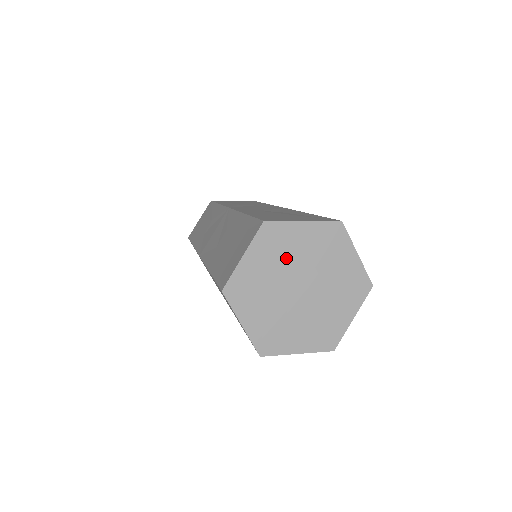
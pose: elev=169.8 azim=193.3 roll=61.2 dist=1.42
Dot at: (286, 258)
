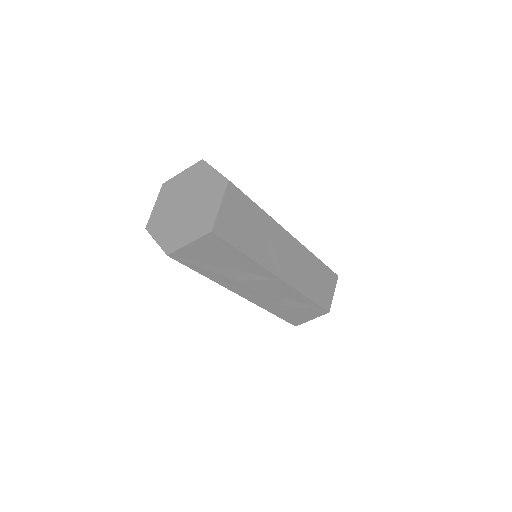
Dot at: (175, 194)
